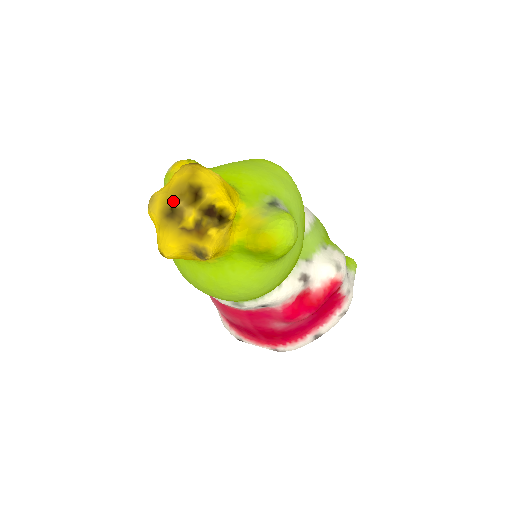
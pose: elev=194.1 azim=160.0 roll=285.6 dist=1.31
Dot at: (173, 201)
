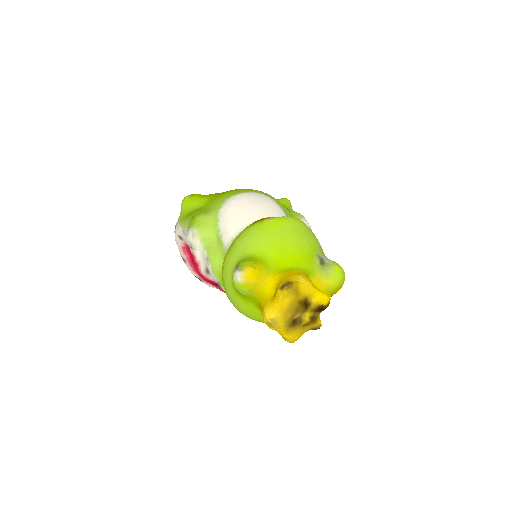
Dot at: (293, 317)
